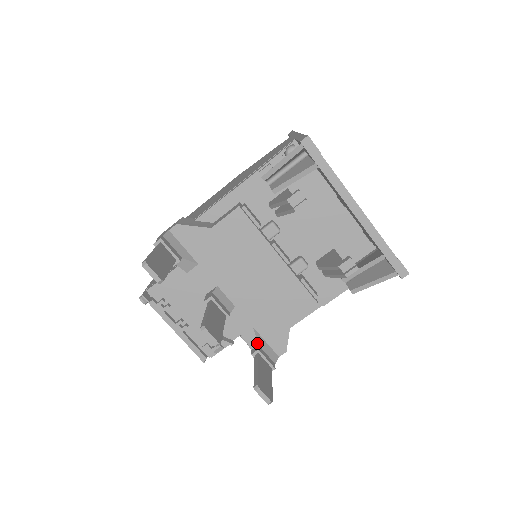
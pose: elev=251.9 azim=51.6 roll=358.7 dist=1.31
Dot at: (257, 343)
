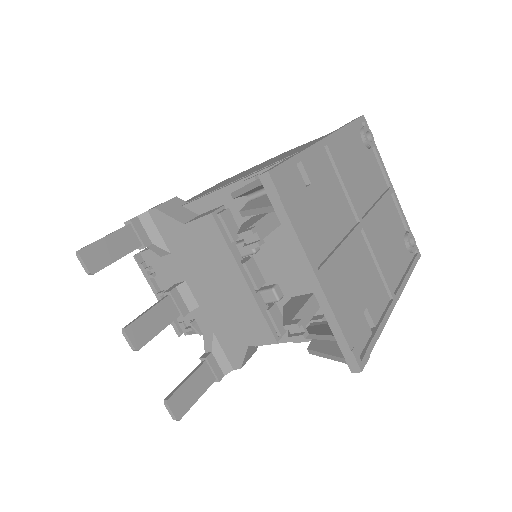
Dot at: (211, 349)
